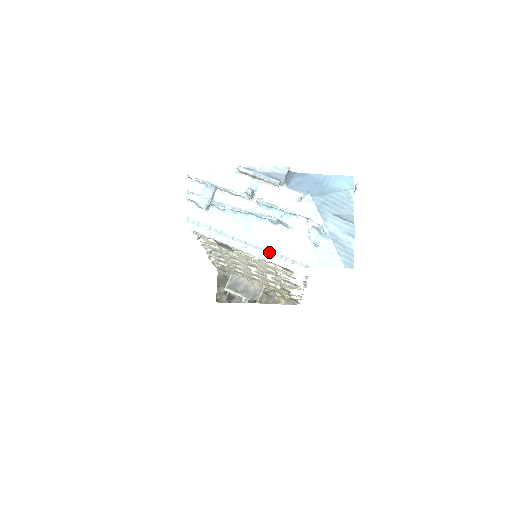
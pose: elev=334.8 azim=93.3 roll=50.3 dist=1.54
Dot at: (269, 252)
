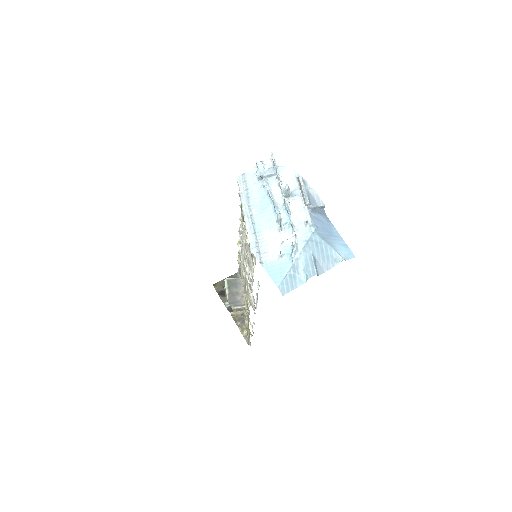
Dot at: (255, 233)
